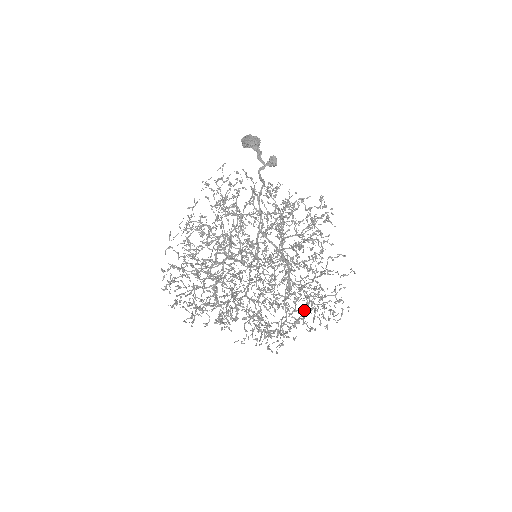
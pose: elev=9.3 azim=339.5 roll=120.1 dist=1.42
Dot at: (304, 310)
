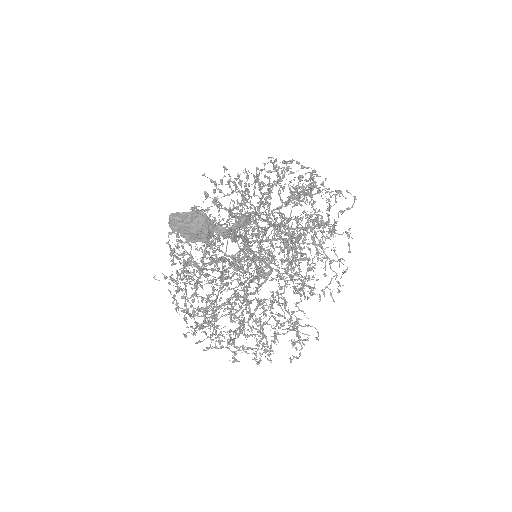
Dot at: (321, 248)
